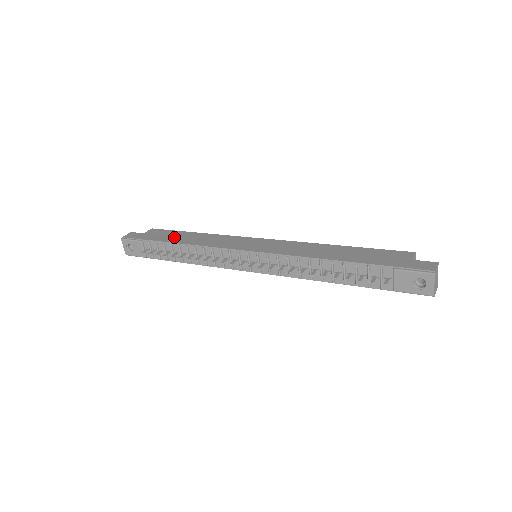
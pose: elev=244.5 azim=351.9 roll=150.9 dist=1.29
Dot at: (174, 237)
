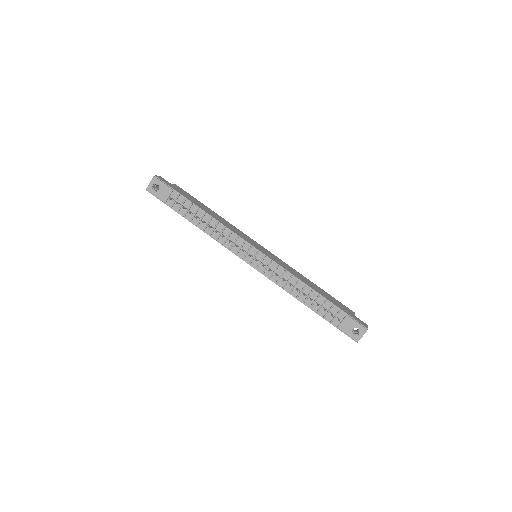
Dot at: (199, 204)
